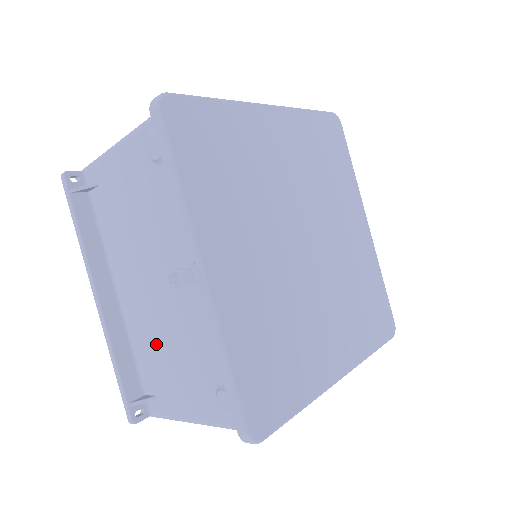
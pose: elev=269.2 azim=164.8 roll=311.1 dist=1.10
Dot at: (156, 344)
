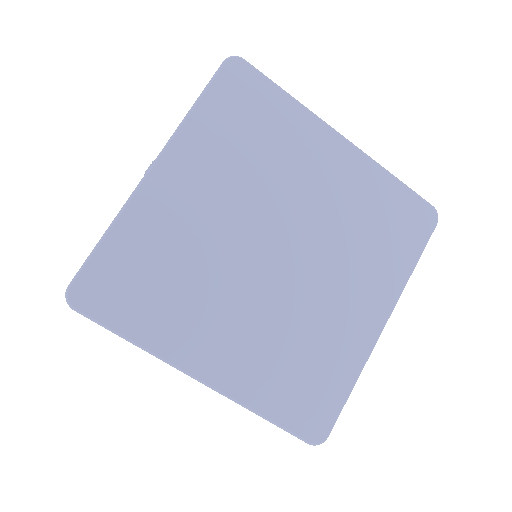
Dot at: occluded
